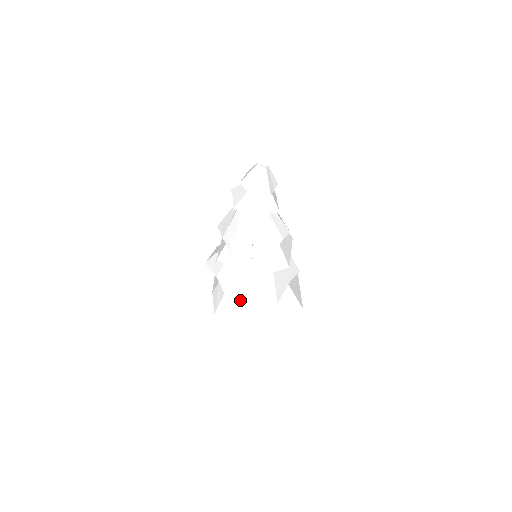
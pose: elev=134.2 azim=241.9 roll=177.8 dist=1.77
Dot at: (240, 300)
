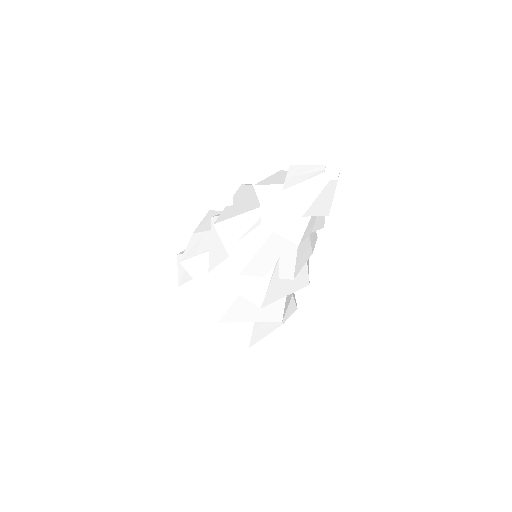
Dot at: occluded
